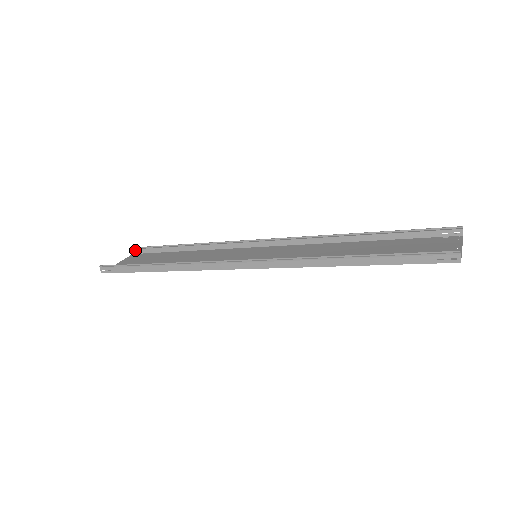
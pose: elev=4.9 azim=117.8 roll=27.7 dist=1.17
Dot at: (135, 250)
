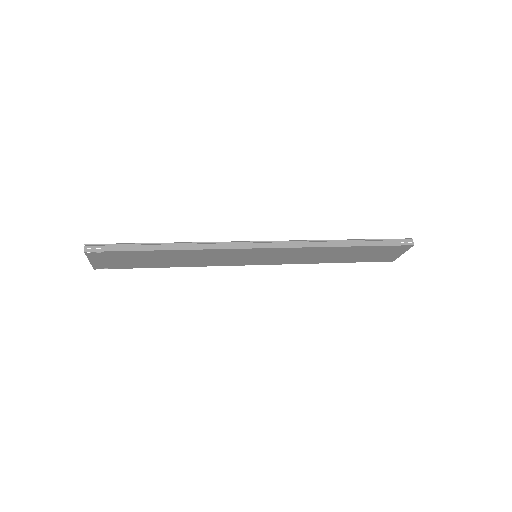
Dot at: occluded
